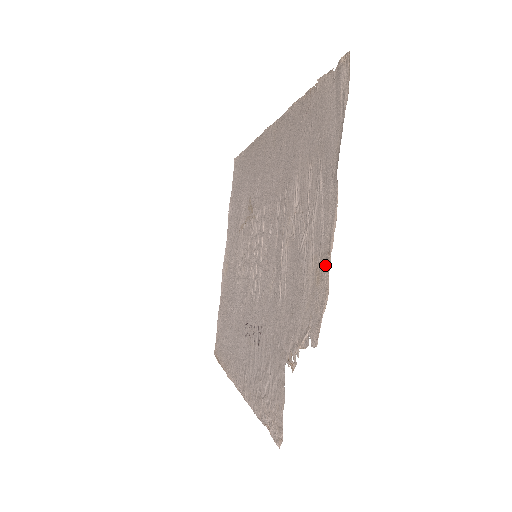
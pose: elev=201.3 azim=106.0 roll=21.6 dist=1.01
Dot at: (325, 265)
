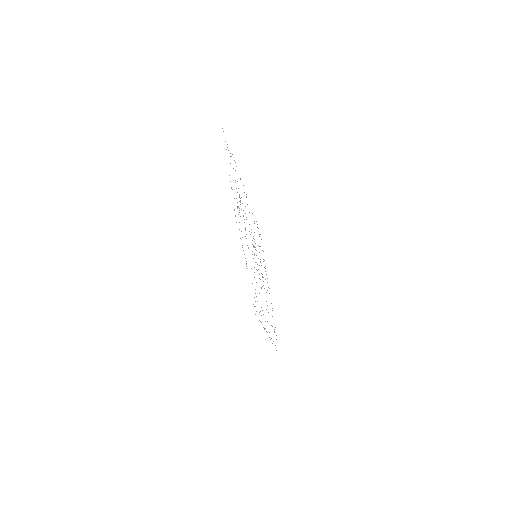
Dot at: occluded
